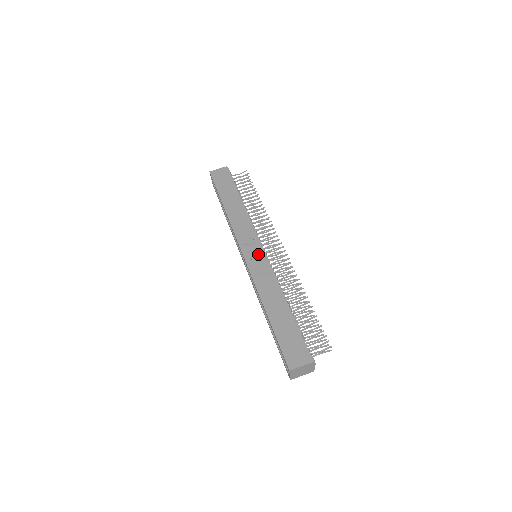
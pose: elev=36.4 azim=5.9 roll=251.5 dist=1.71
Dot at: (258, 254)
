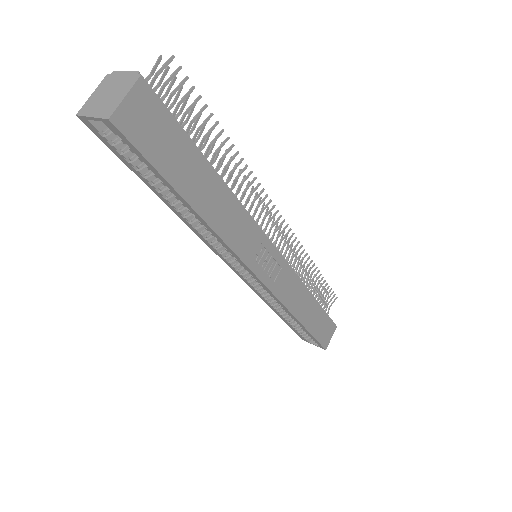
Dot at: (275, 264)
